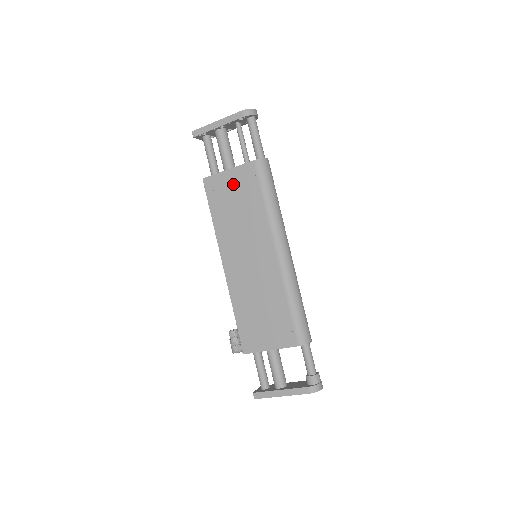
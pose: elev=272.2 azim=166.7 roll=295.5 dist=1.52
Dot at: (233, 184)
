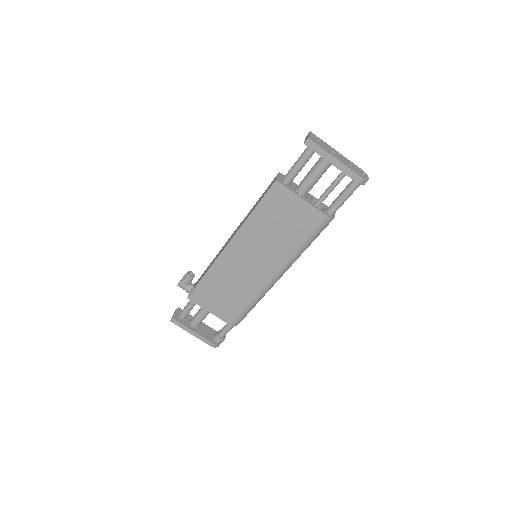
Dot at: (294, 211)
